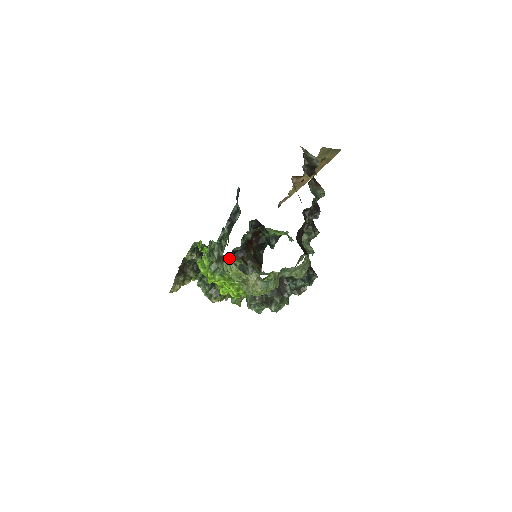
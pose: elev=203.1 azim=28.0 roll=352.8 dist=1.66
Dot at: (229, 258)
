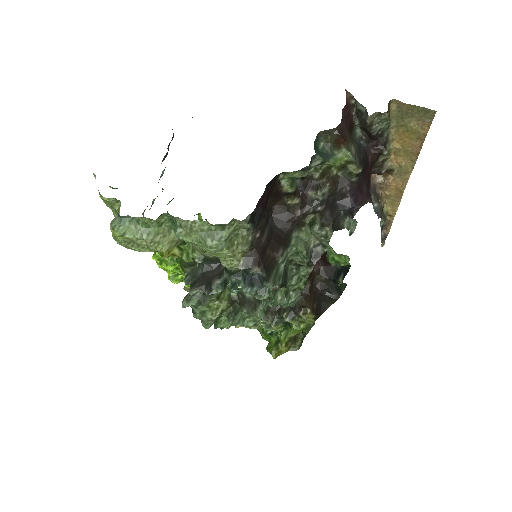
Dot at: occluded
